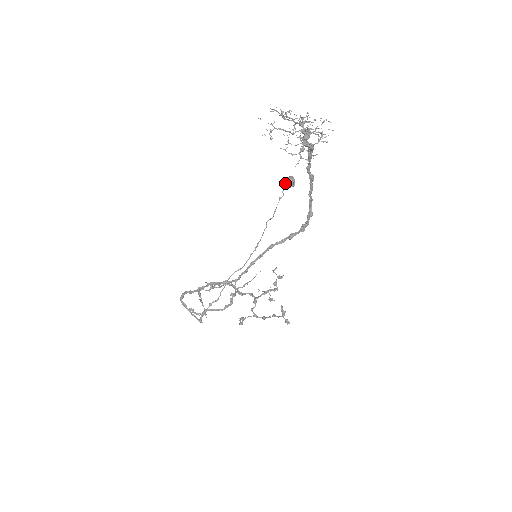
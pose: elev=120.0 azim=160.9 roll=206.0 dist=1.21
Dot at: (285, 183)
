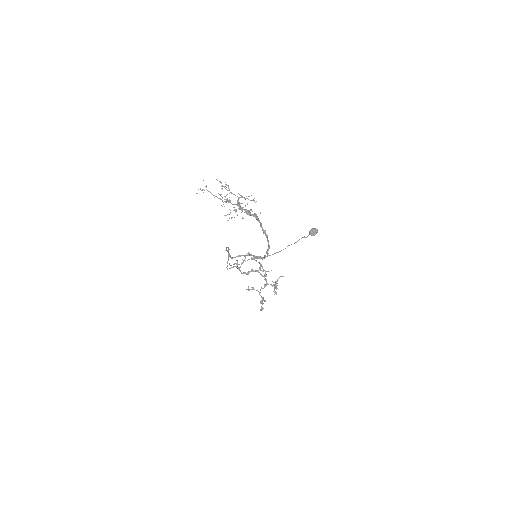
Dot at: (310, 230)
